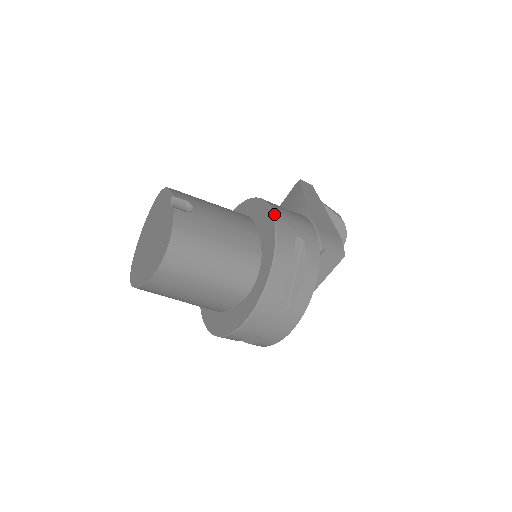
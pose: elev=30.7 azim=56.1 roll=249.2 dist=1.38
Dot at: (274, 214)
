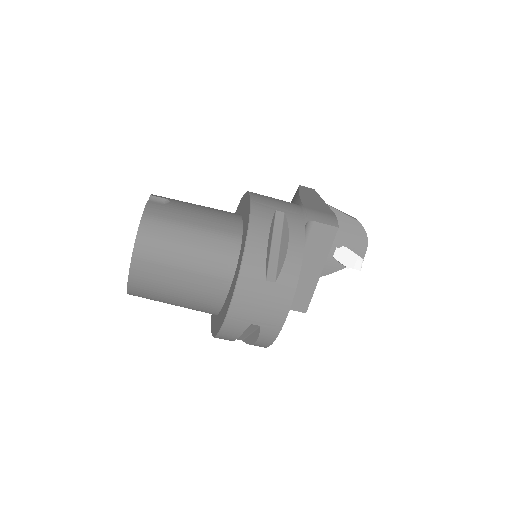
Dot at: (251, 195)
